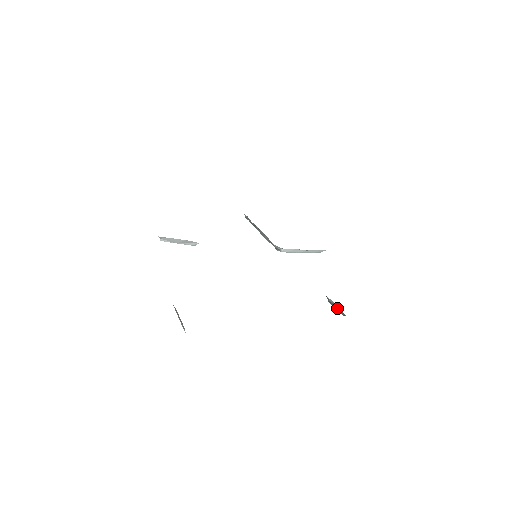
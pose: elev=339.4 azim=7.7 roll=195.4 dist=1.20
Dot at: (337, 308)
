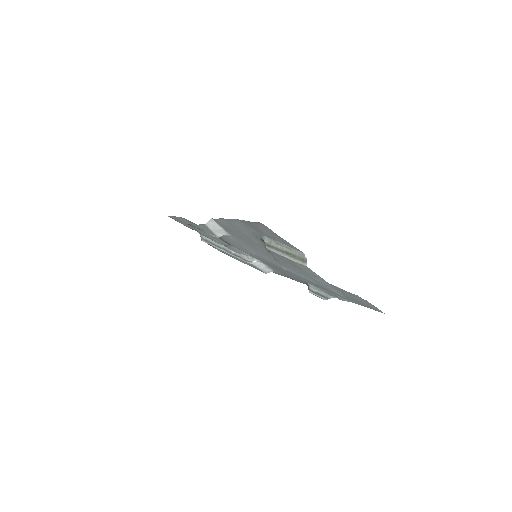
Dot at: (321, 295)
